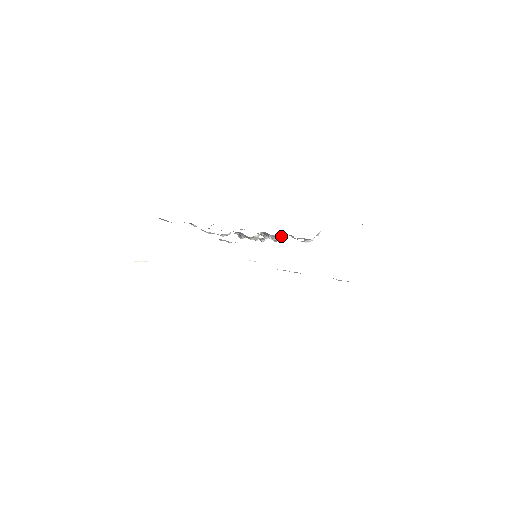
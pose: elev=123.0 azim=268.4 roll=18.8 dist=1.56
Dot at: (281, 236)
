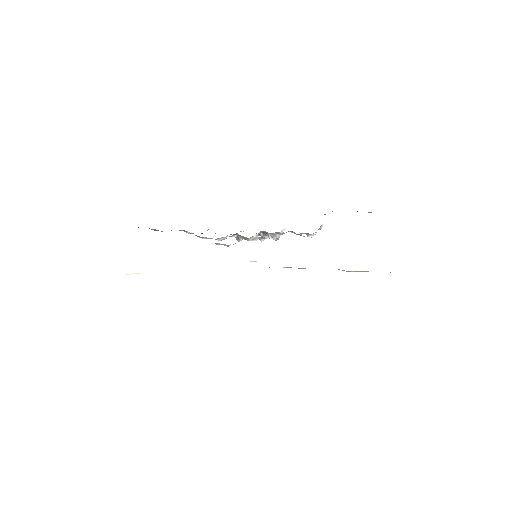
Dot at: (281, 233)
